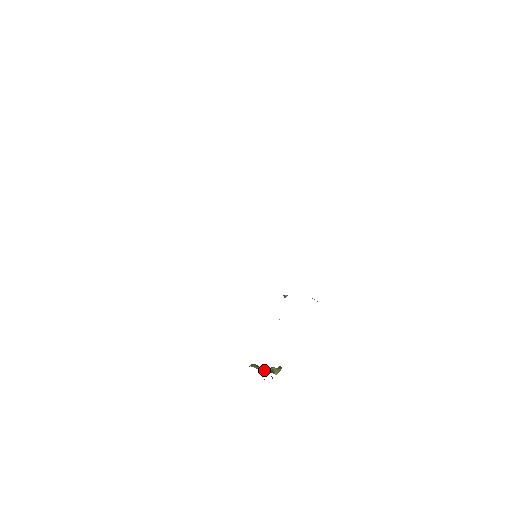
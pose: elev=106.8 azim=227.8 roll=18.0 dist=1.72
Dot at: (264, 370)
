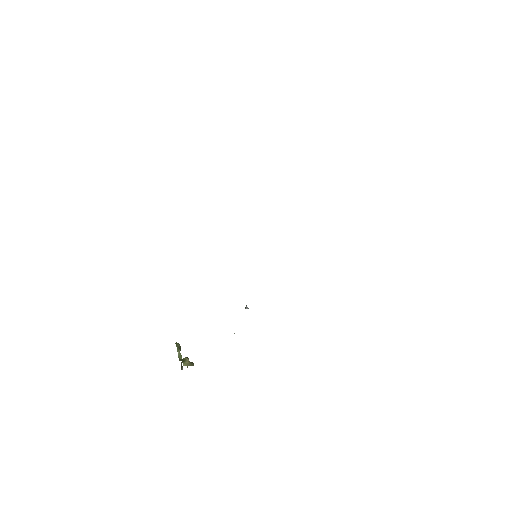
Dot at: (181, 355)
